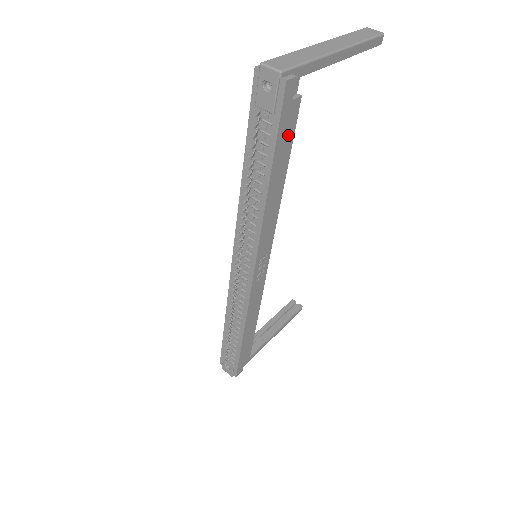
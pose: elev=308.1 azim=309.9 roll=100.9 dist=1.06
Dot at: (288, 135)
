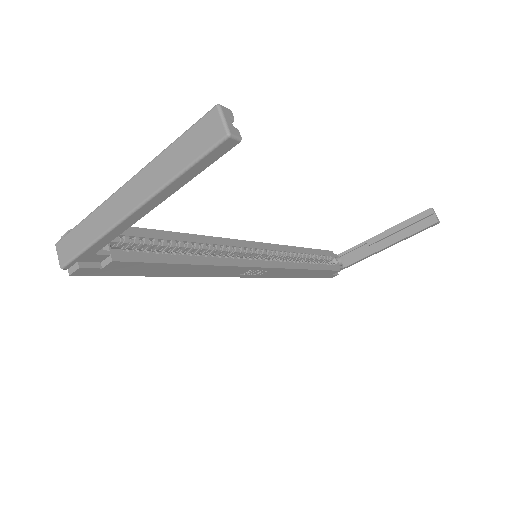
Dot at: (140, 267)
